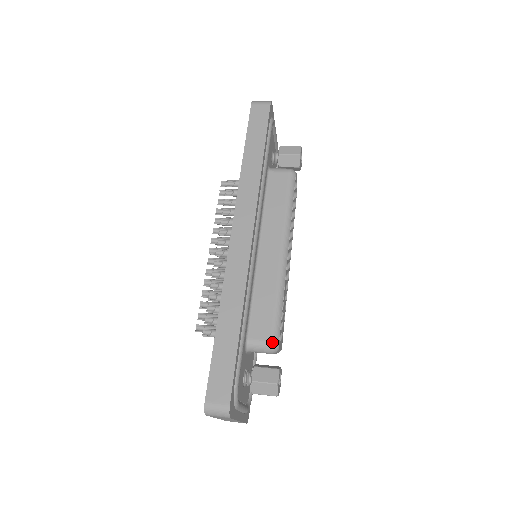
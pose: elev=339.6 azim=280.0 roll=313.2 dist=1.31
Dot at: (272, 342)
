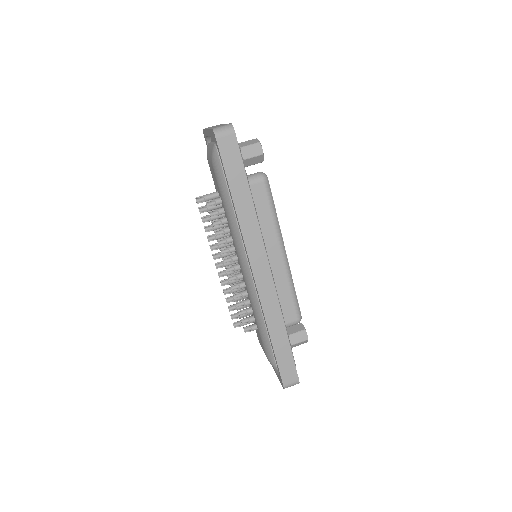
Dot at: (298, 320)
